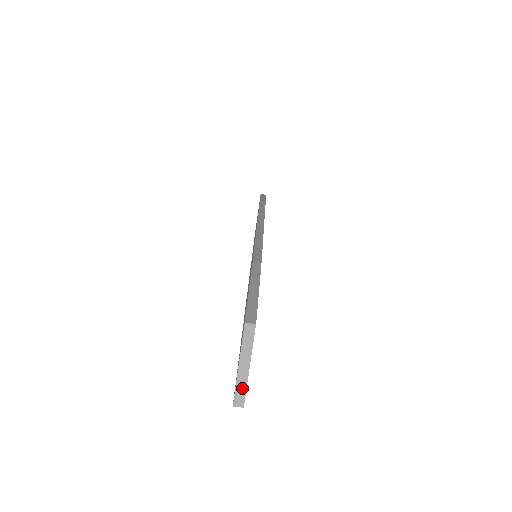
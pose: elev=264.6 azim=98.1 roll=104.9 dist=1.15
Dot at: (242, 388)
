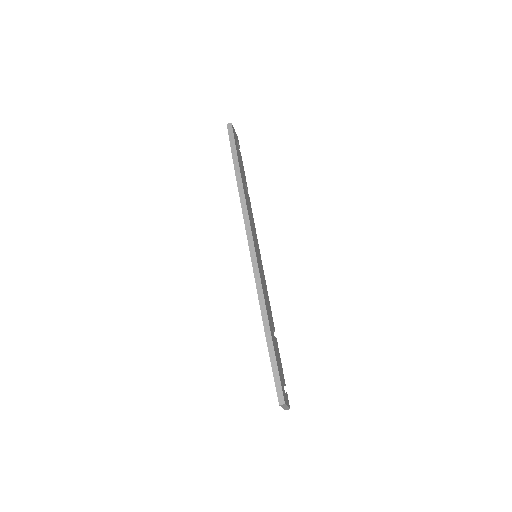
Dot at: (287, 408)
